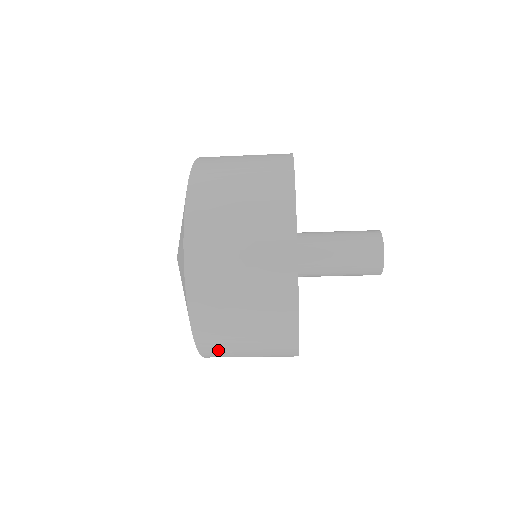
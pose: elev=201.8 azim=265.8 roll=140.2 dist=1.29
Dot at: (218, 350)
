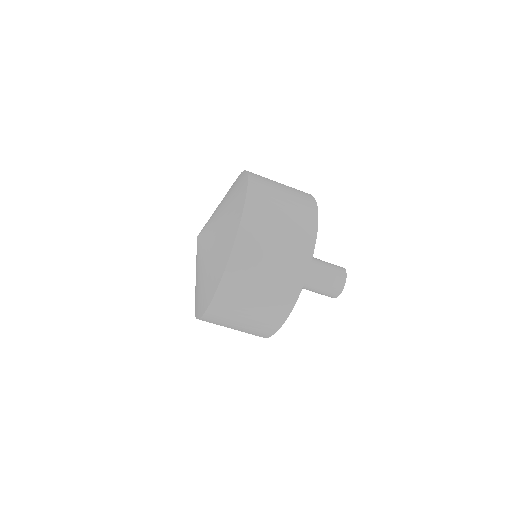
Dot at: (238, 281)
